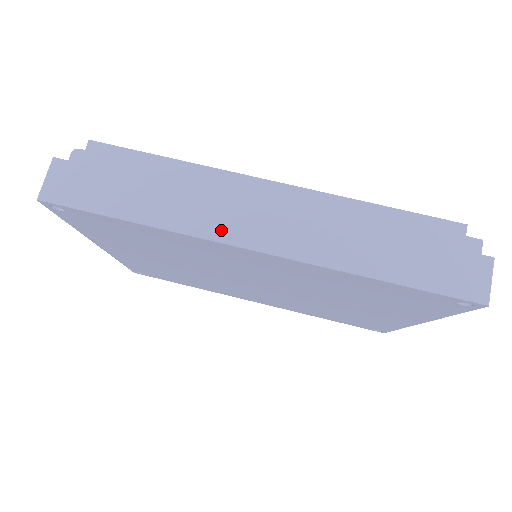
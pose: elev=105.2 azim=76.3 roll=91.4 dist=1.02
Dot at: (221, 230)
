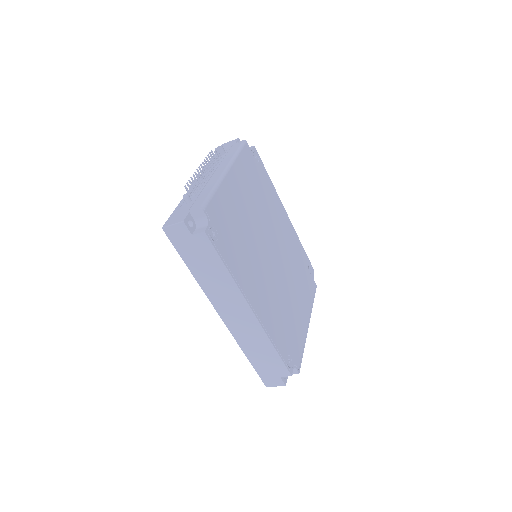
Dot at: (217, 303)
